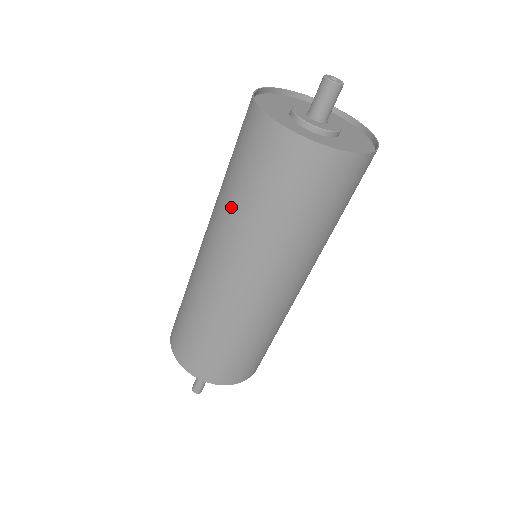
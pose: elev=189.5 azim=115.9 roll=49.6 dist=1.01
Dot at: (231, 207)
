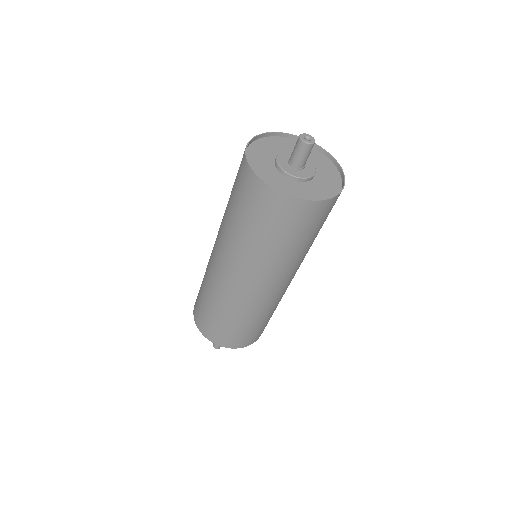
Dot at: (251, 247)
